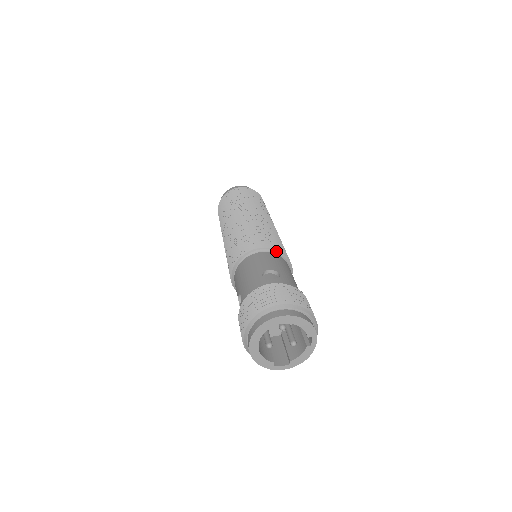
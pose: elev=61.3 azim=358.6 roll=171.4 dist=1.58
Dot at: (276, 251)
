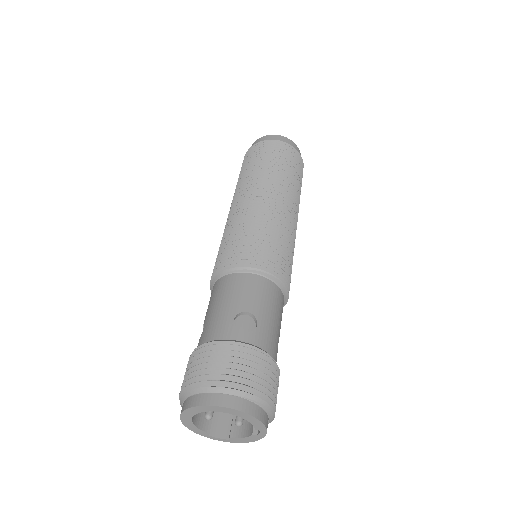
Dot at: (272, 276)
